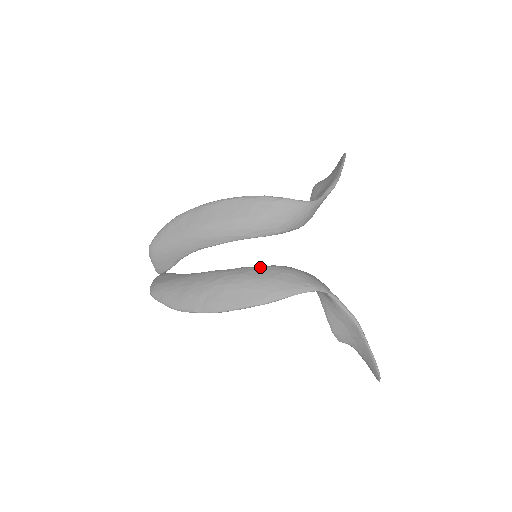
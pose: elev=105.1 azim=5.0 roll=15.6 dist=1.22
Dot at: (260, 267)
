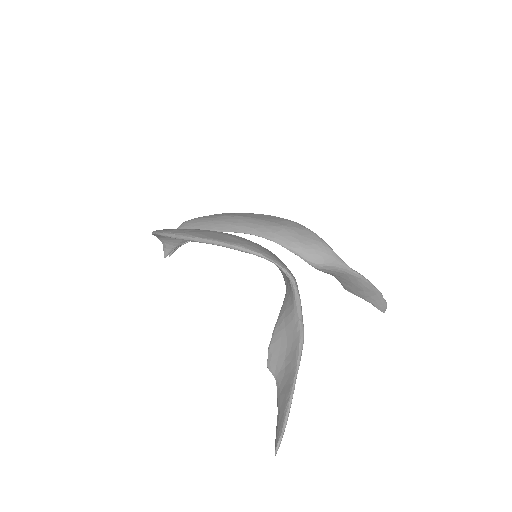
Dot at: occluded
